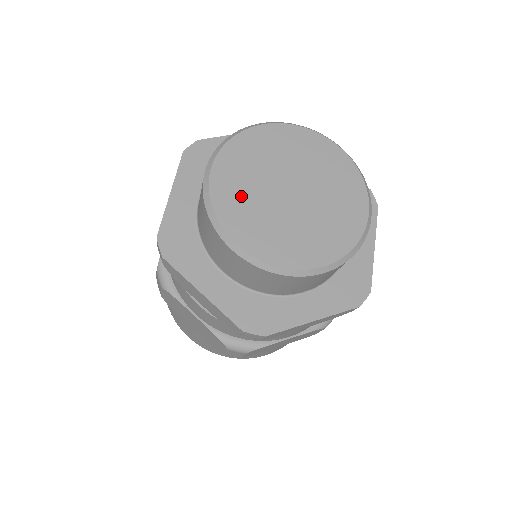
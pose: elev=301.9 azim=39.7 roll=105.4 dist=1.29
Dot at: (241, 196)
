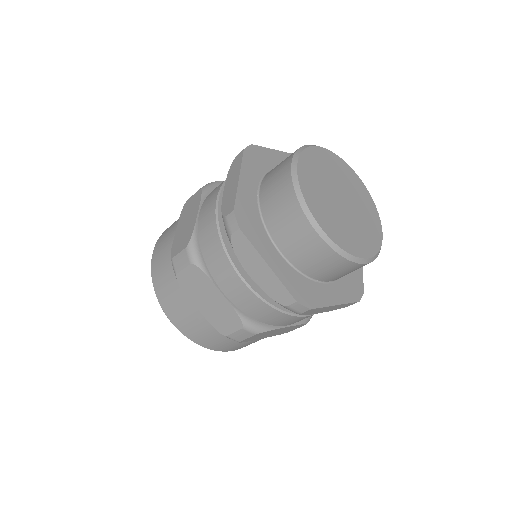
Dot at: (317, 193)
